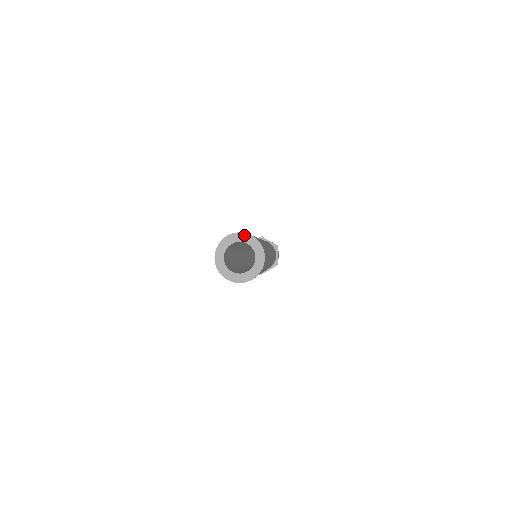
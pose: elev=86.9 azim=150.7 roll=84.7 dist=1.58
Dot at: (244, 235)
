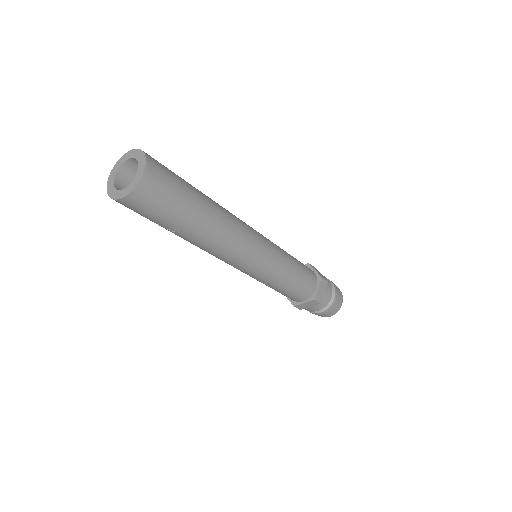
Dot at: (139, 151)
